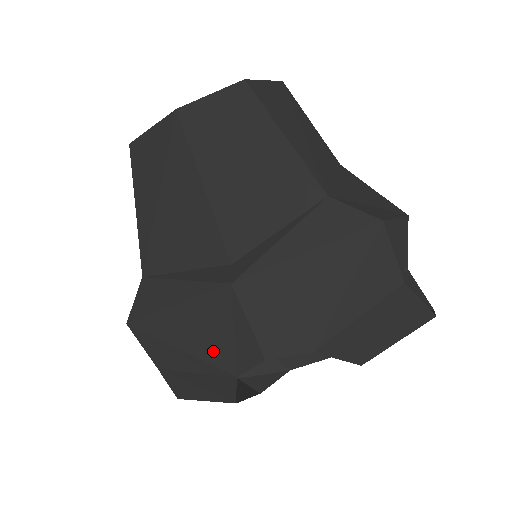
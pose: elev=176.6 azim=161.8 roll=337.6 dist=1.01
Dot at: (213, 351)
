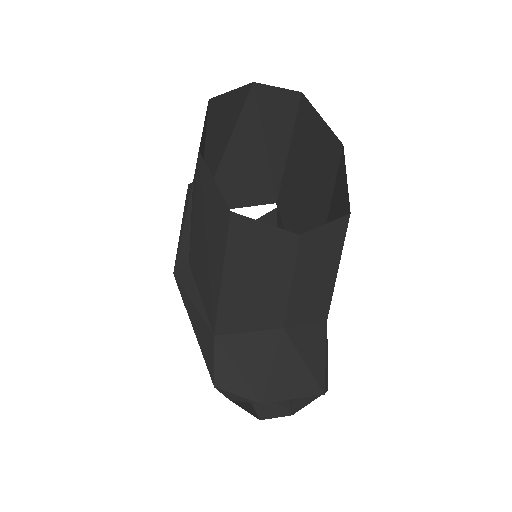
Dot at: occluded
